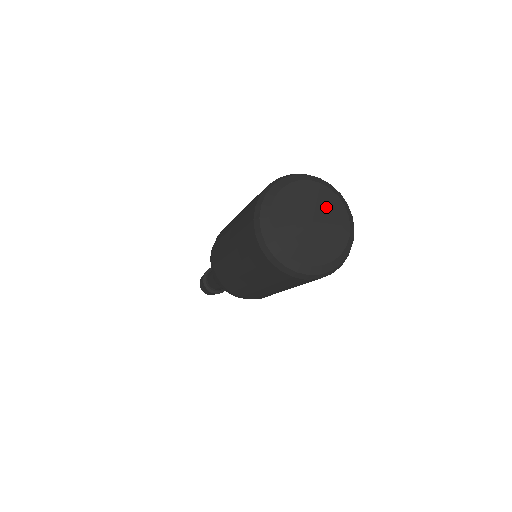
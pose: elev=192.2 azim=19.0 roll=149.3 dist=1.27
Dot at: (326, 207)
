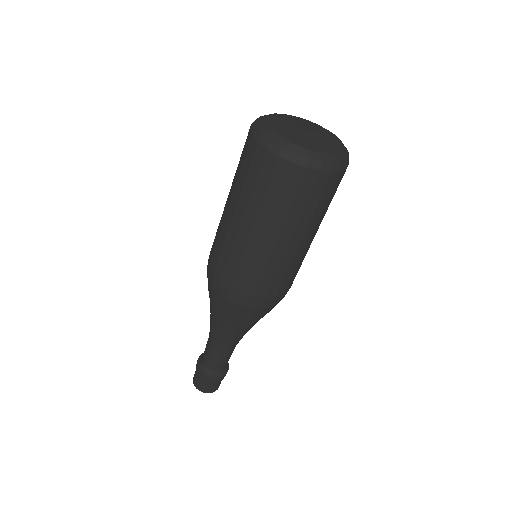
Dot at: (321, 132)
